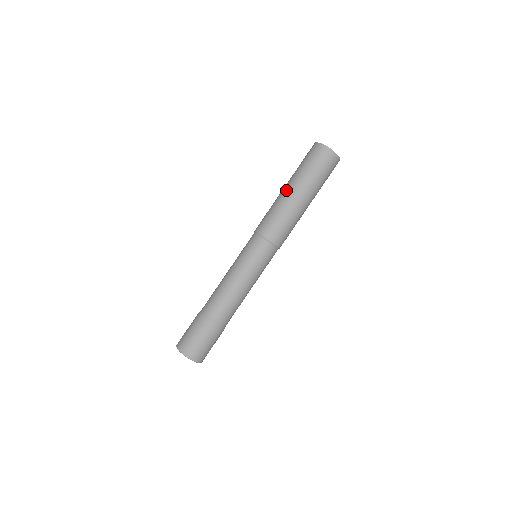
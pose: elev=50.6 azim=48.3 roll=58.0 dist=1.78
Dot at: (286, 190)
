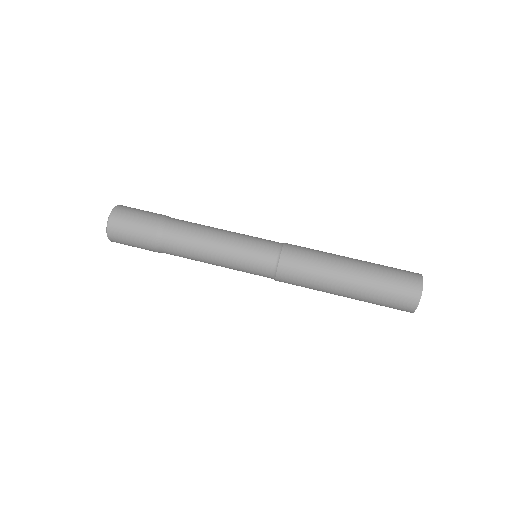
Dot at: (348, 260)
